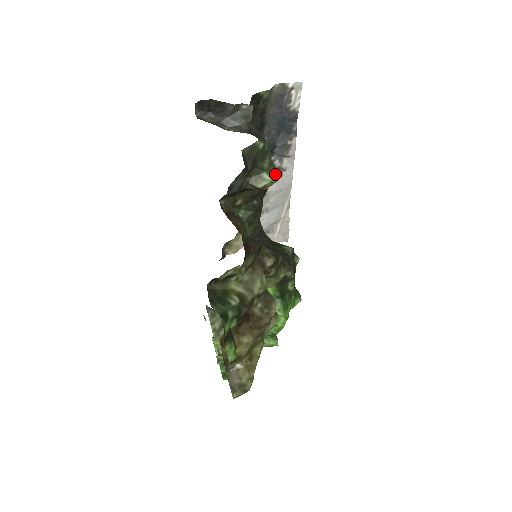
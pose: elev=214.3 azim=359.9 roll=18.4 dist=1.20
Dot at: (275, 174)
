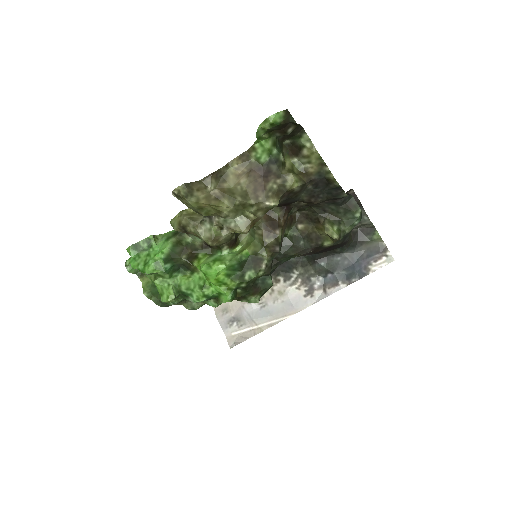
Dot at: (339, 235)
